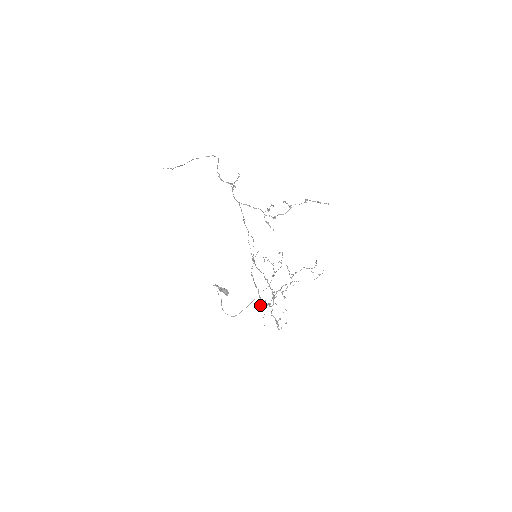
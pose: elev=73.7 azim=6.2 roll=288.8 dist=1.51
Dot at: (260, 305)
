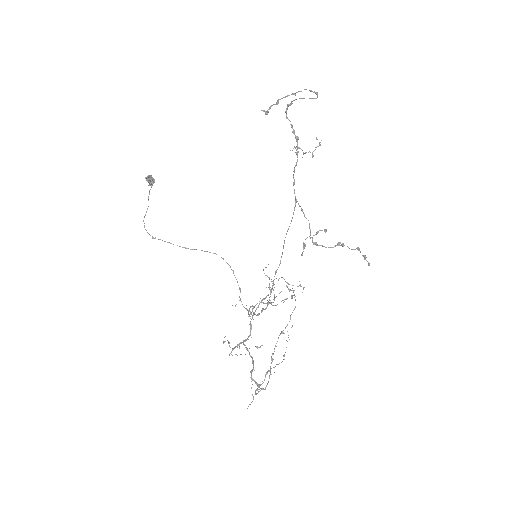
Dot at: (258, 392)
